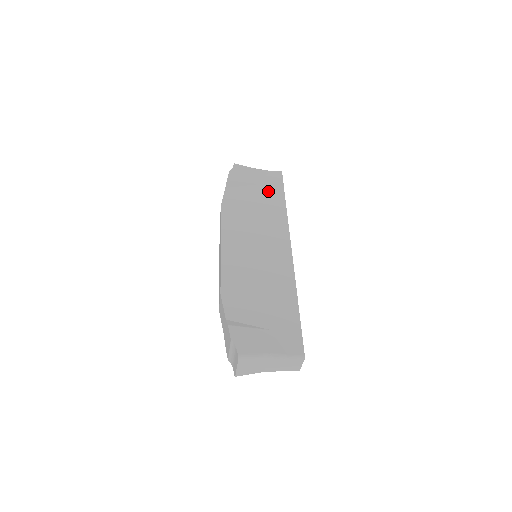
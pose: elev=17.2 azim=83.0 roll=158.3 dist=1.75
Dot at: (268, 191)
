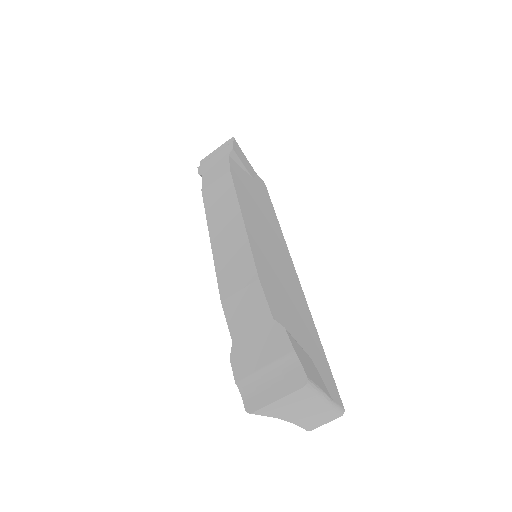
Dot at: (262, 192)
